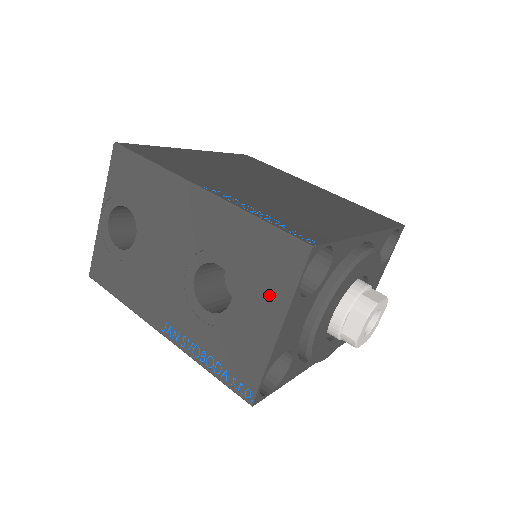
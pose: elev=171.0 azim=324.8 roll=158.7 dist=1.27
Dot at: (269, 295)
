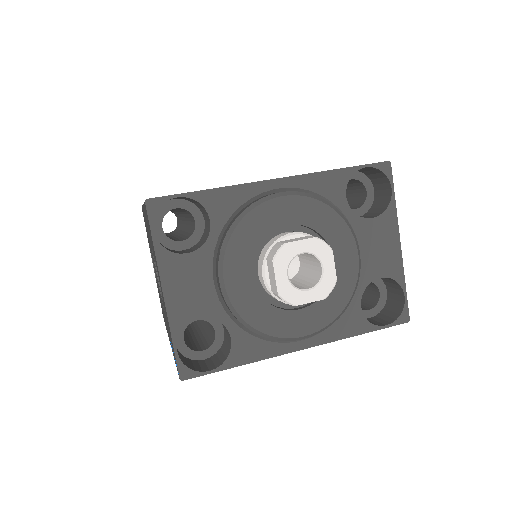
Dot at: occluded
